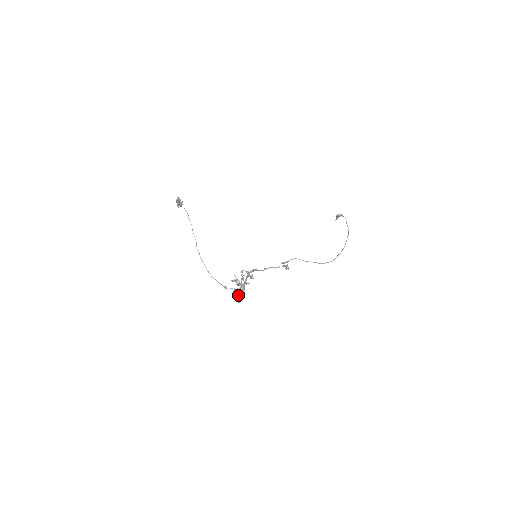
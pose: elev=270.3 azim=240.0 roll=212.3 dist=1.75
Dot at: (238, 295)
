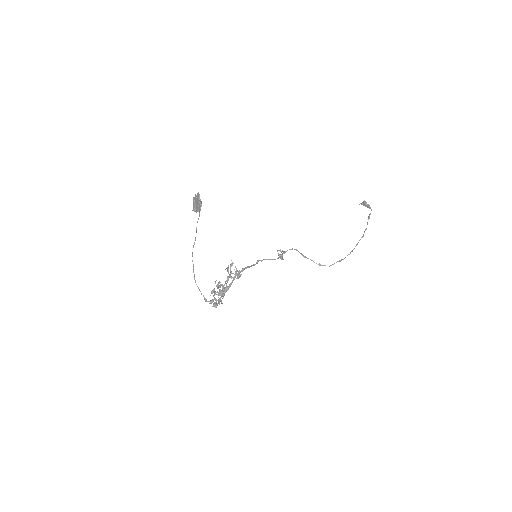
Dot at: (215, 294)
